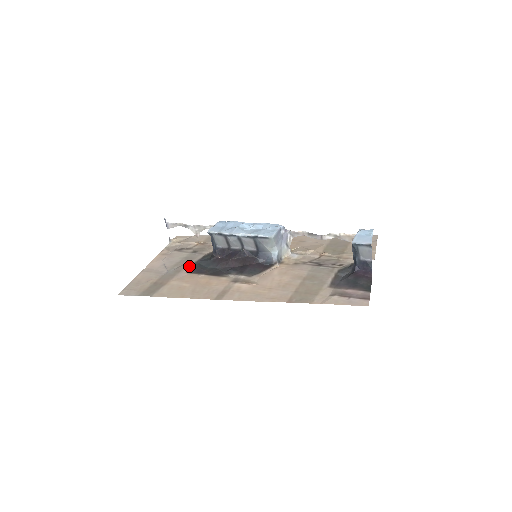
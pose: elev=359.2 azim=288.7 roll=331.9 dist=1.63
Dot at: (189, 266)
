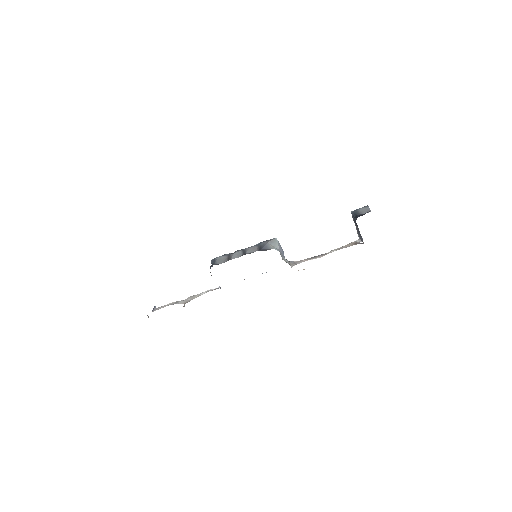
Dot at: occluded
